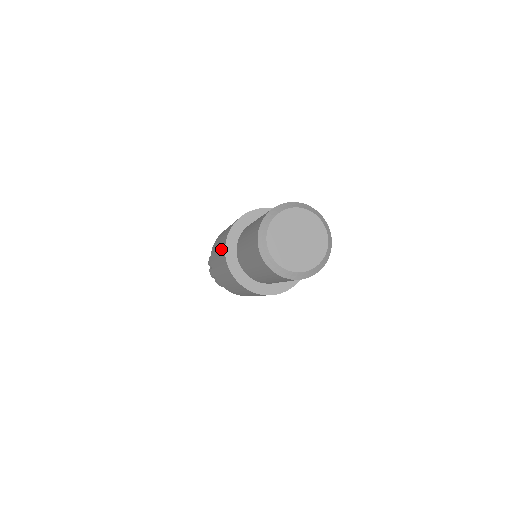
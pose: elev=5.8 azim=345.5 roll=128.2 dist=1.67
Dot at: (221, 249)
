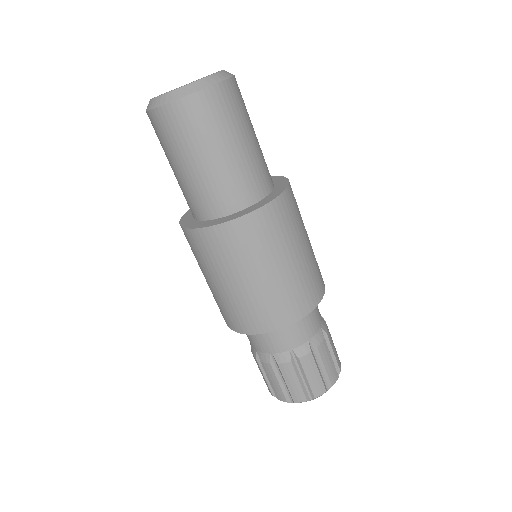
Dot at: occluded
